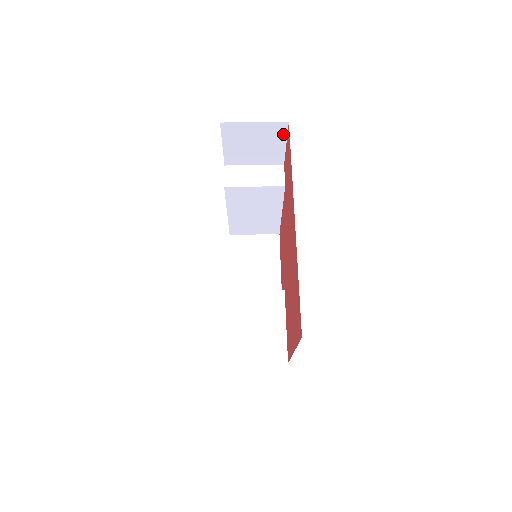
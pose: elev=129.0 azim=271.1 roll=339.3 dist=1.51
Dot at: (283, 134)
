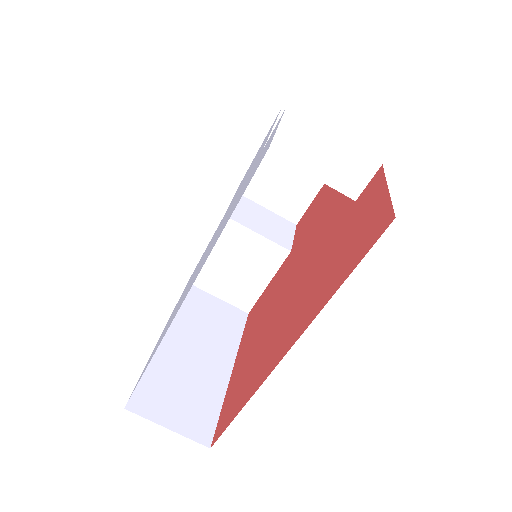
Dot at: occluded
